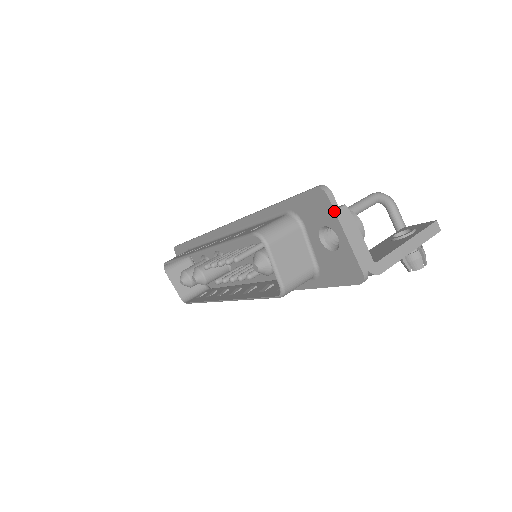
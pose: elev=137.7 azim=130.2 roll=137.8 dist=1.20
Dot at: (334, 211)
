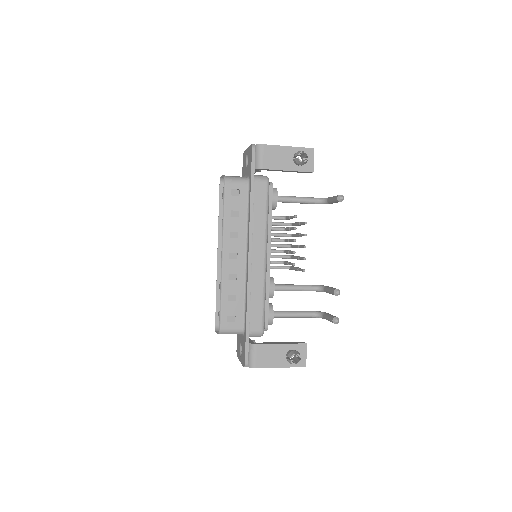
Dot at: (245, 151)
